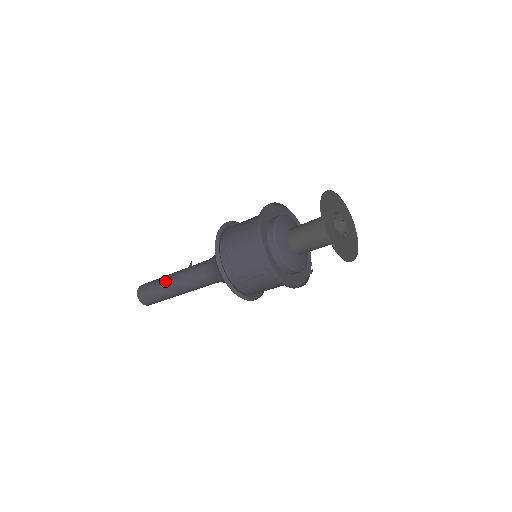
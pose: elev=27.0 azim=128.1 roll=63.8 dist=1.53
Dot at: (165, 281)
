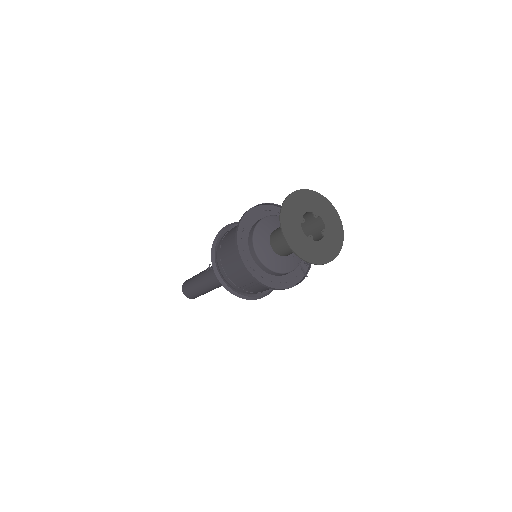
Dot at: (197, 281)
